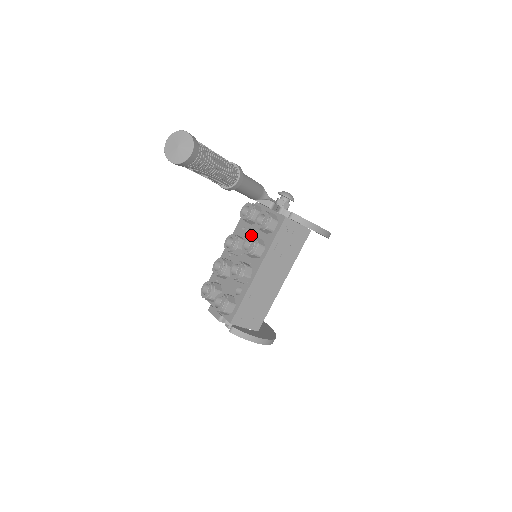
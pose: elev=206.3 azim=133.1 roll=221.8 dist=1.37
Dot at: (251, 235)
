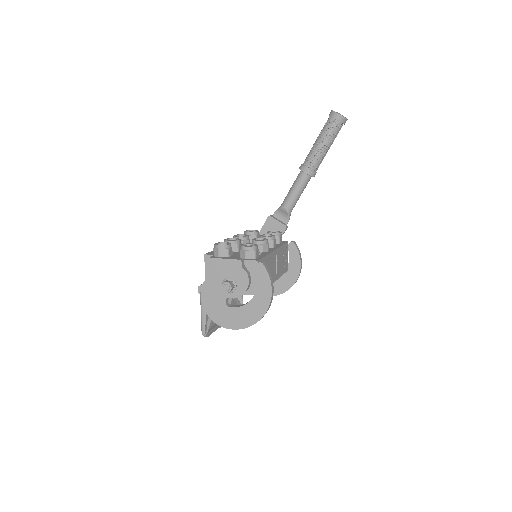
Dot at: occluded
